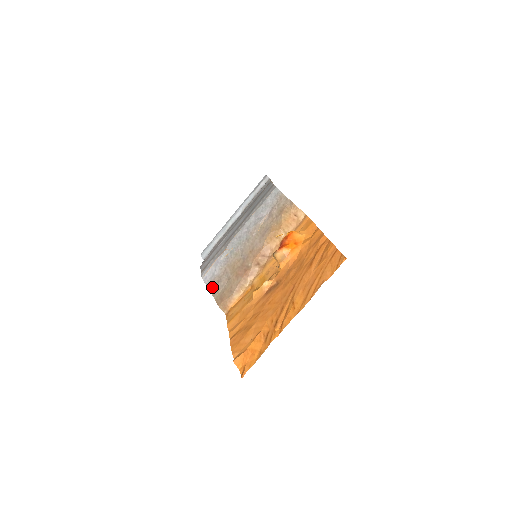
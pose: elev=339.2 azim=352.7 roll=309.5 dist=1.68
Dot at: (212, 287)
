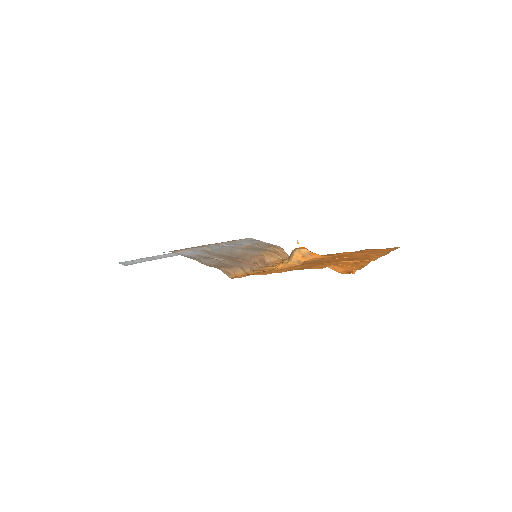
Dot at: (198, 259)
